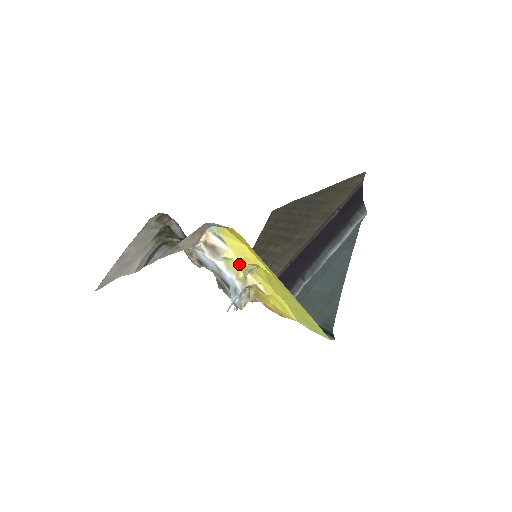
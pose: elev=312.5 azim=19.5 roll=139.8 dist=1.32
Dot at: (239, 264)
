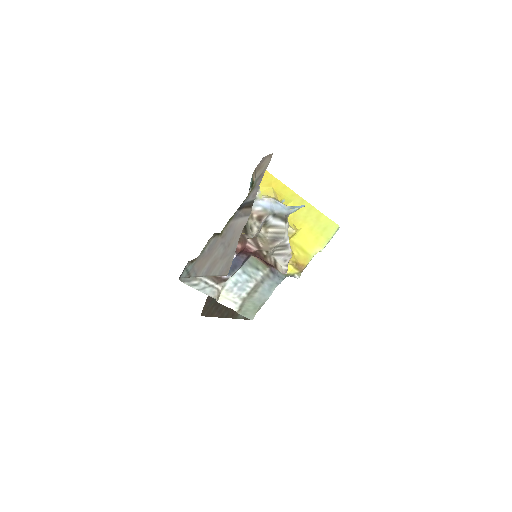
Dot at: (278, 200)
